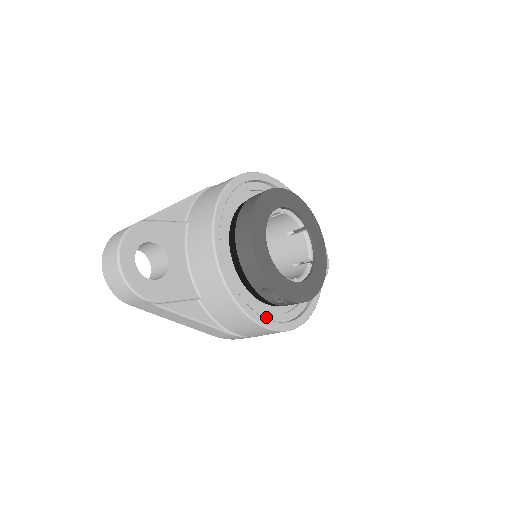
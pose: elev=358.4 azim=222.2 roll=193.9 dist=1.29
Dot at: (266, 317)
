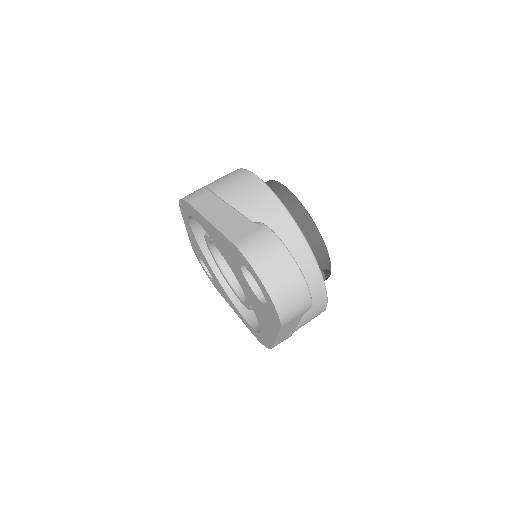
Dot at: occluded
